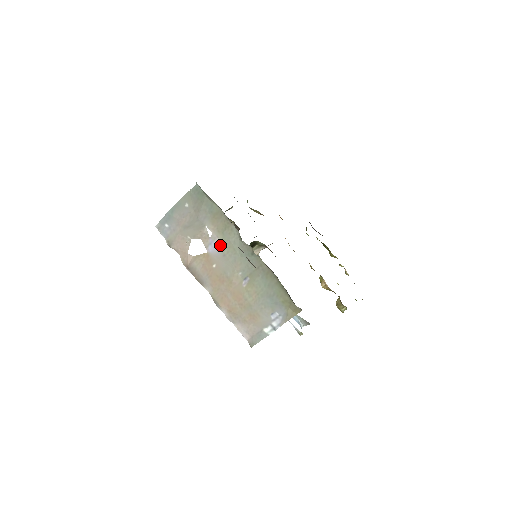
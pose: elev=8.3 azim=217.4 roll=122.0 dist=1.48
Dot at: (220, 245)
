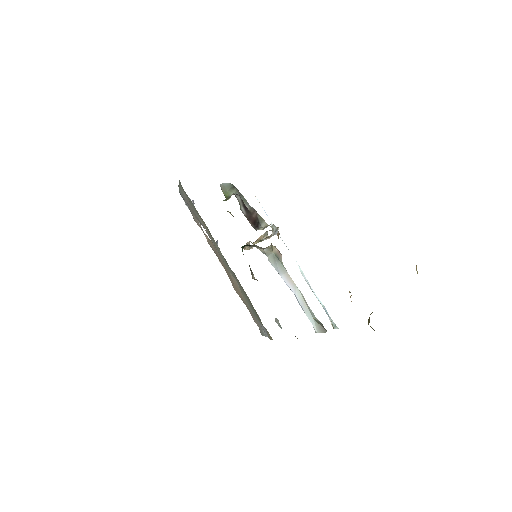
Dot at: (213, 243)
